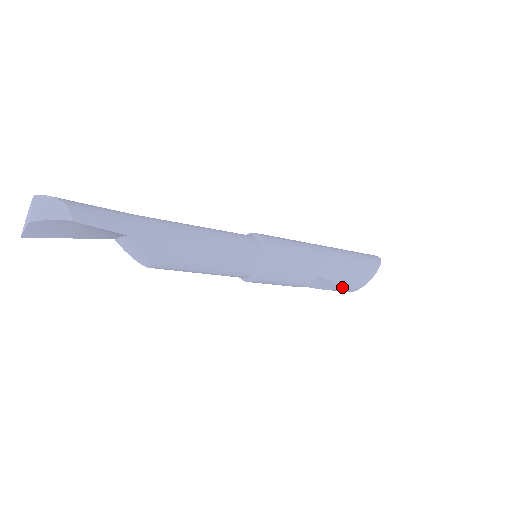
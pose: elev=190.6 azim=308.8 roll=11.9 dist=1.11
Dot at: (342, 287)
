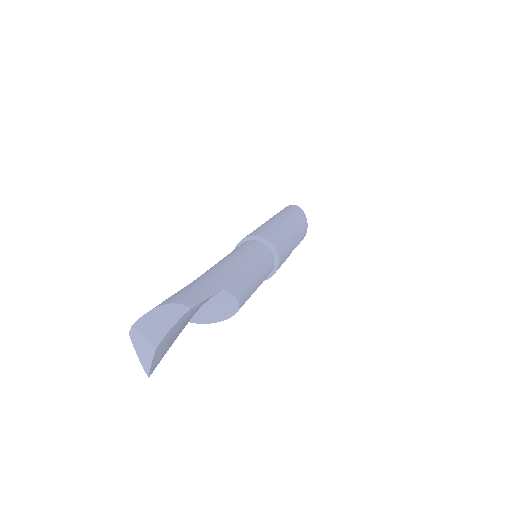
Dot at: (302, 237)
